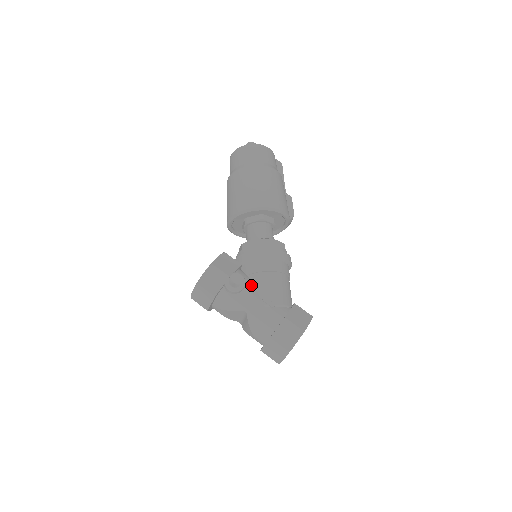
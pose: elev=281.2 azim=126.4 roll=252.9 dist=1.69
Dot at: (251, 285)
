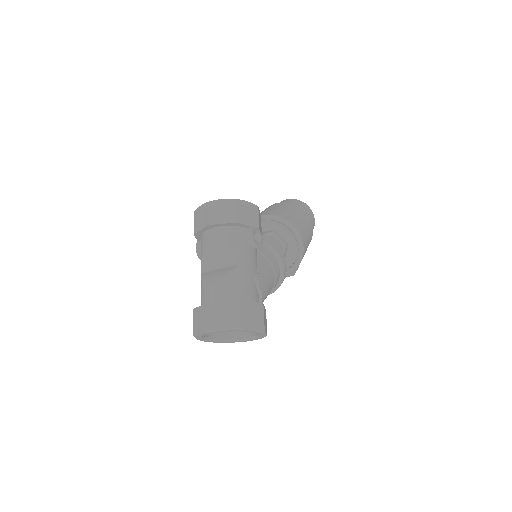
Dot at: occluded
